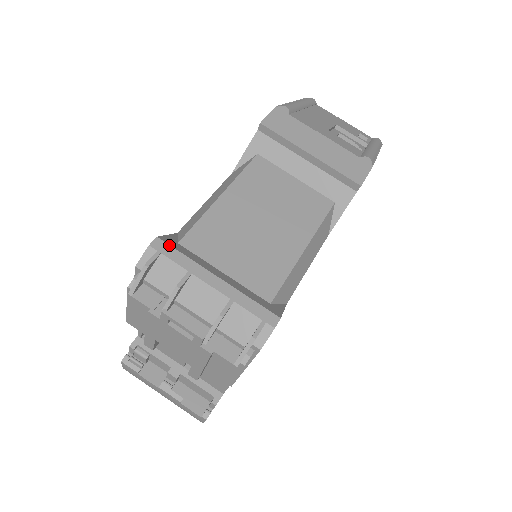
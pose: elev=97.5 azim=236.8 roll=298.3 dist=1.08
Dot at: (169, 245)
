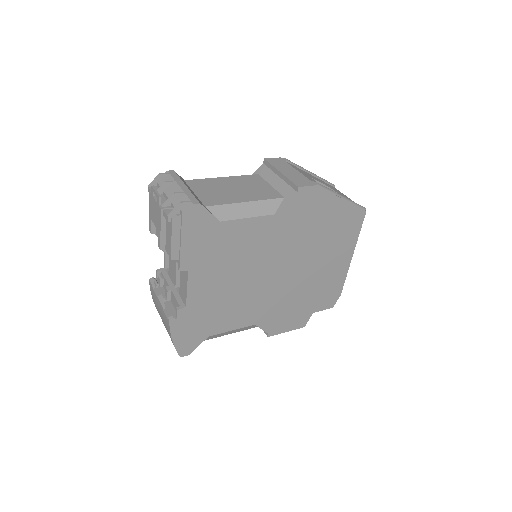
Dot at: (176, 173)
